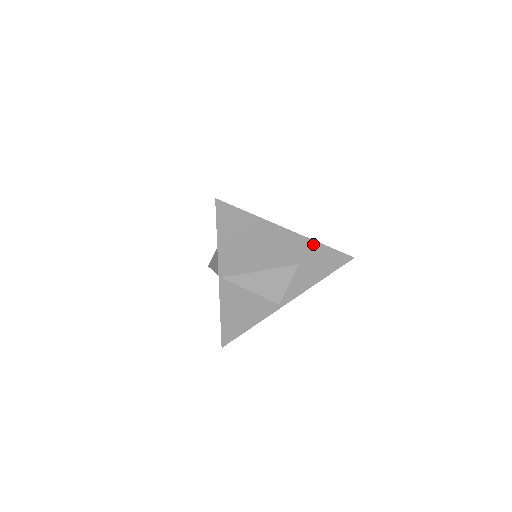
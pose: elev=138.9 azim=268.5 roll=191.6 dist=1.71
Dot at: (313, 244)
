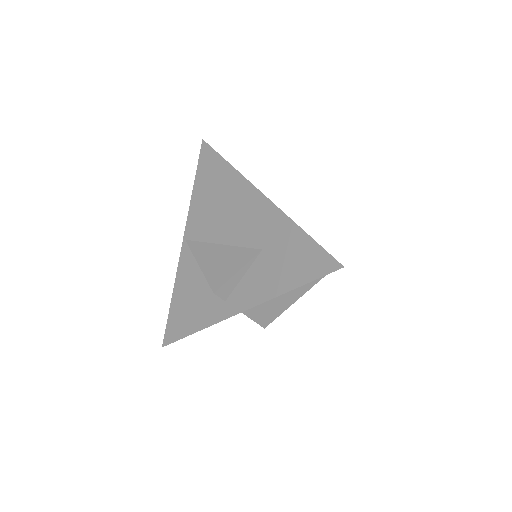
Dot at: (285, 221)
